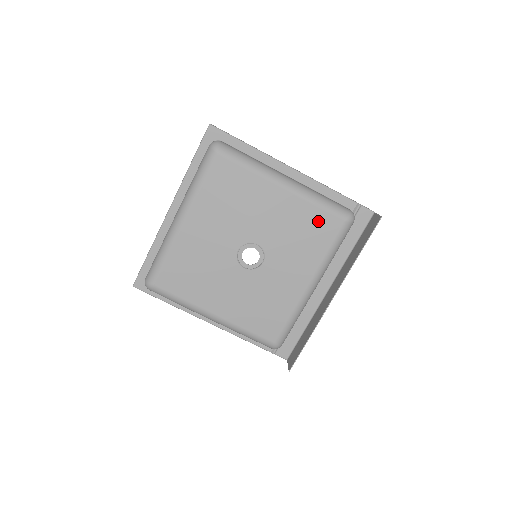
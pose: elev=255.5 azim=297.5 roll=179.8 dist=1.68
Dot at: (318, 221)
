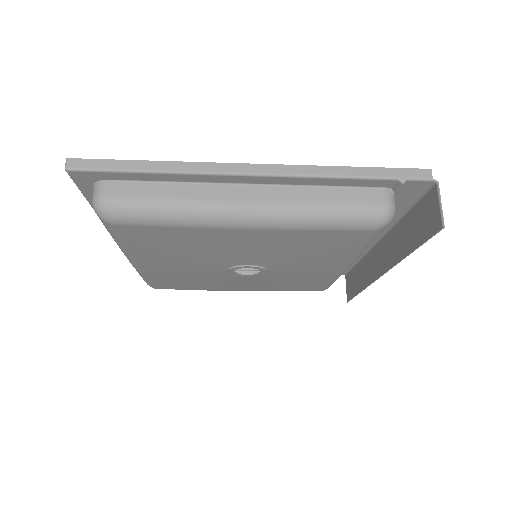
Dot at: (327, 239)
